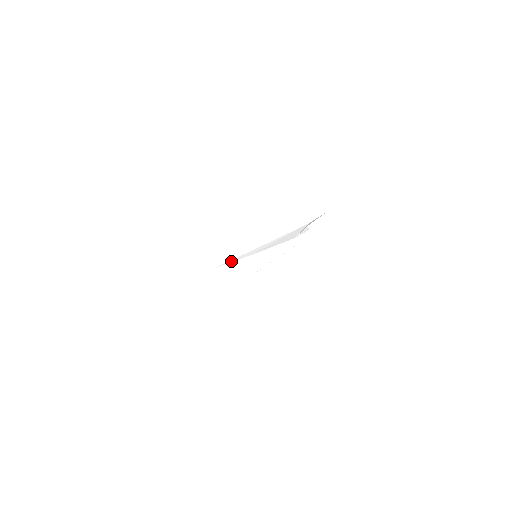
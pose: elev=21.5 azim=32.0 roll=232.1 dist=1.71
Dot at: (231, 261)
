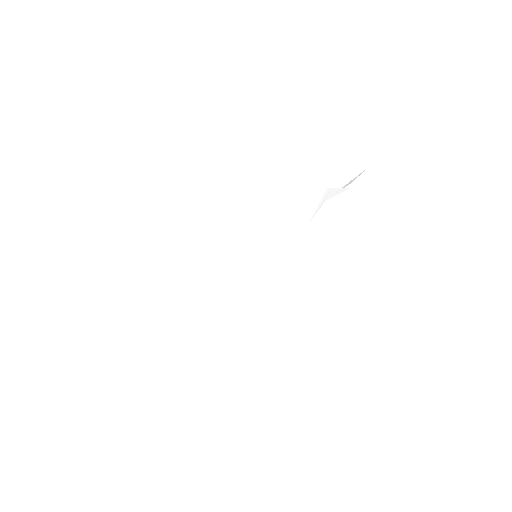
Dot at: (221, 274)
